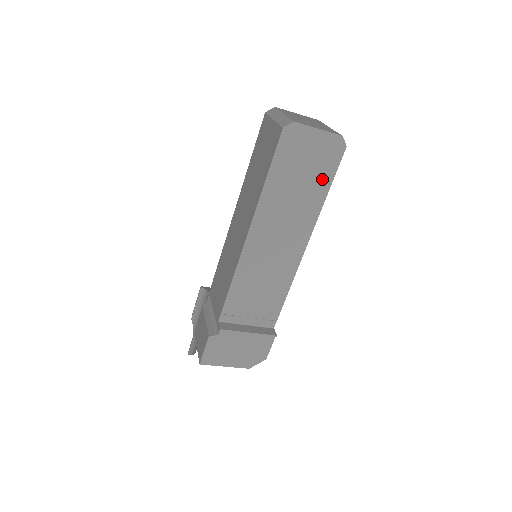
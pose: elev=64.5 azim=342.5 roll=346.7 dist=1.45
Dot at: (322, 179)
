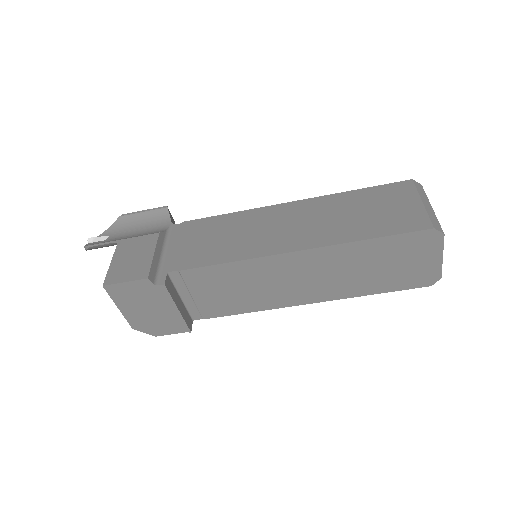
Dot at: (388, 283)
